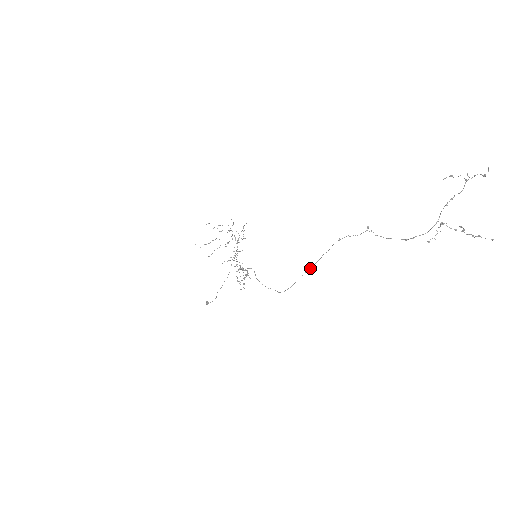
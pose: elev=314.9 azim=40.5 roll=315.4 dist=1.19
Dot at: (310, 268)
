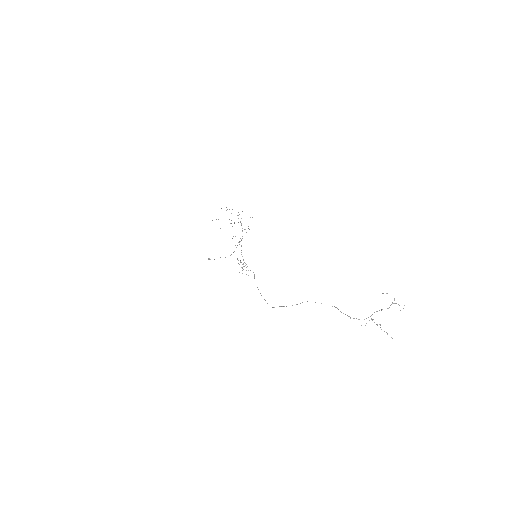
Dot at: occluded
